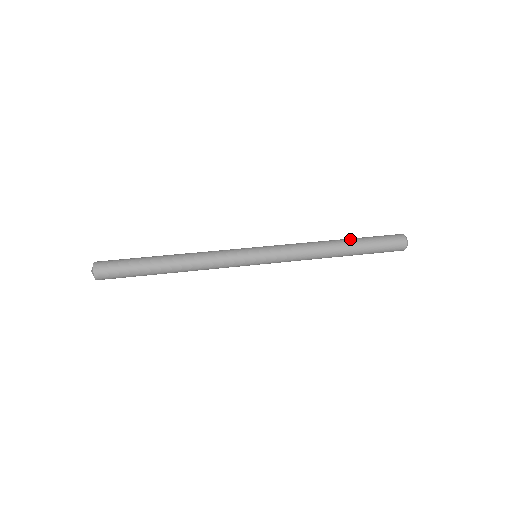
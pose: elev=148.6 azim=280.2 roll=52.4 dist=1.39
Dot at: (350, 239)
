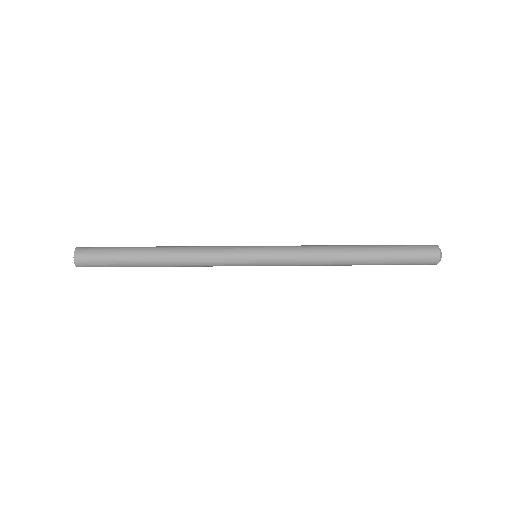
Dot at: (370, 247)
